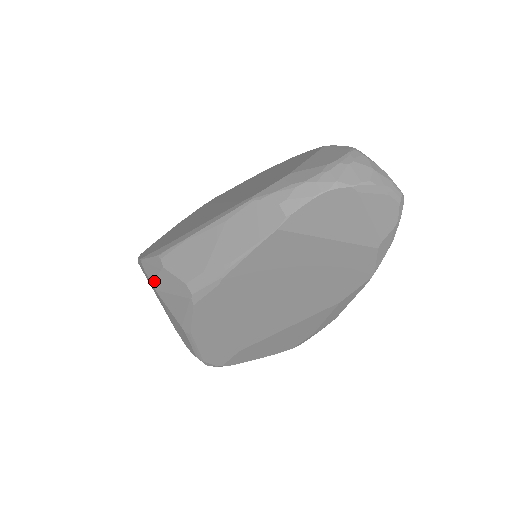
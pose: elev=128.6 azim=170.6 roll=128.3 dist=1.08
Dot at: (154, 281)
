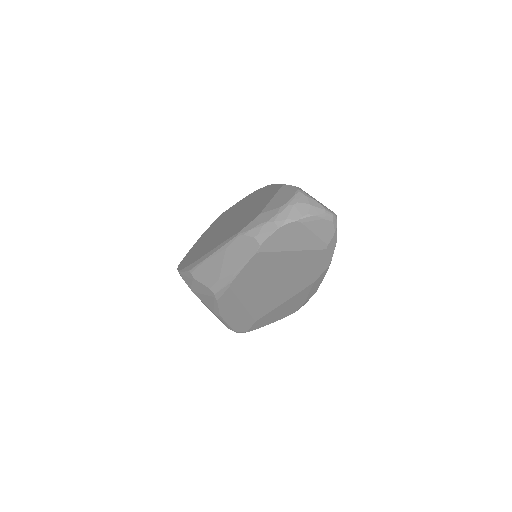
Dot at: (190, 286)
